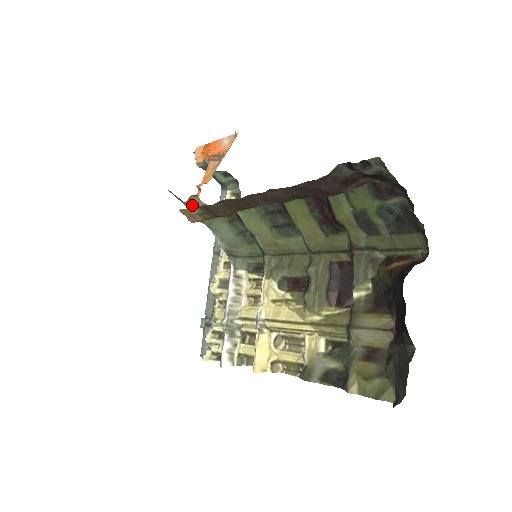
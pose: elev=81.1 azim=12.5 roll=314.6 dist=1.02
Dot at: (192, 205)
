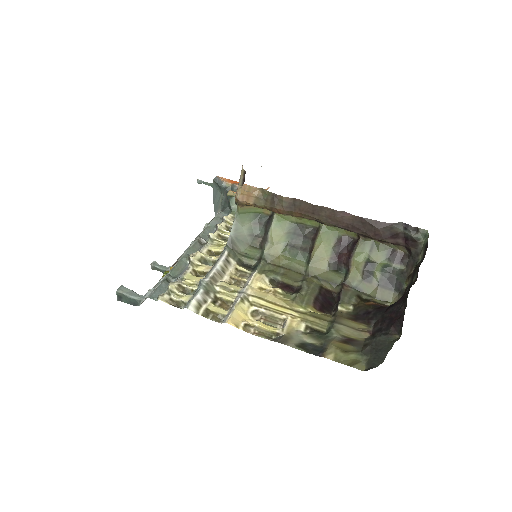
Dot at: (261, 188)
